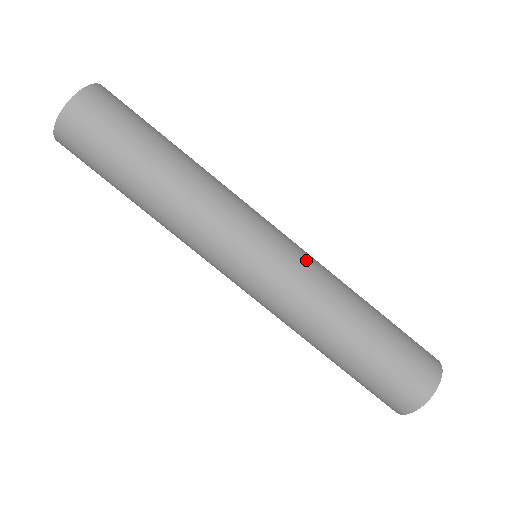
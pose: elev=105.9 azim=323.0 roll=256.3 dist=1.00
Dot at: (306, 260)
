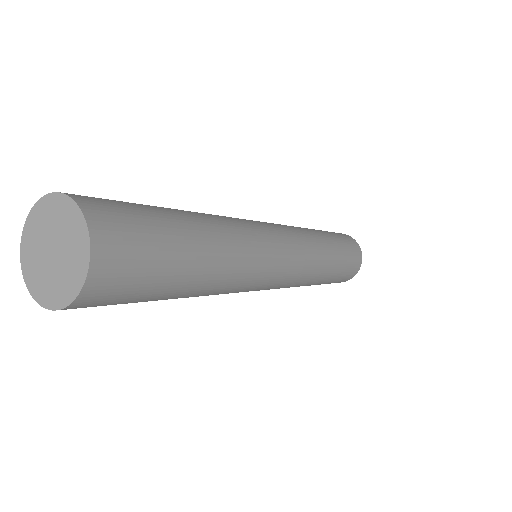
Dot at: (296, 233)
